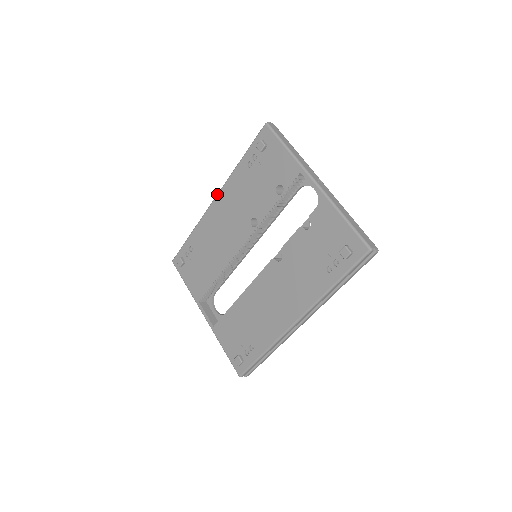
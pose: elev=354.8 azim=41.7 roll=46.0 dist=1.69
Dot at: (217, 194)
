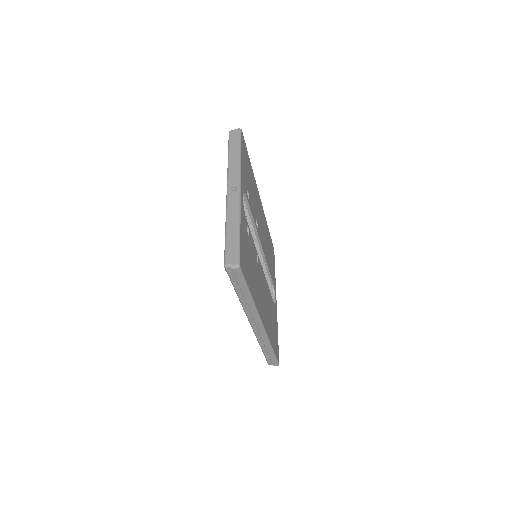
Dot at: occluded
